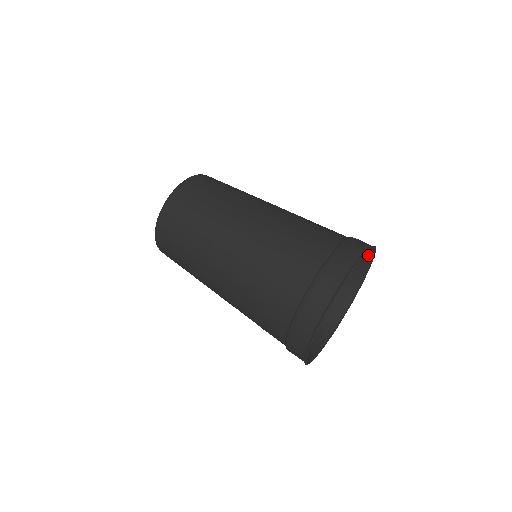
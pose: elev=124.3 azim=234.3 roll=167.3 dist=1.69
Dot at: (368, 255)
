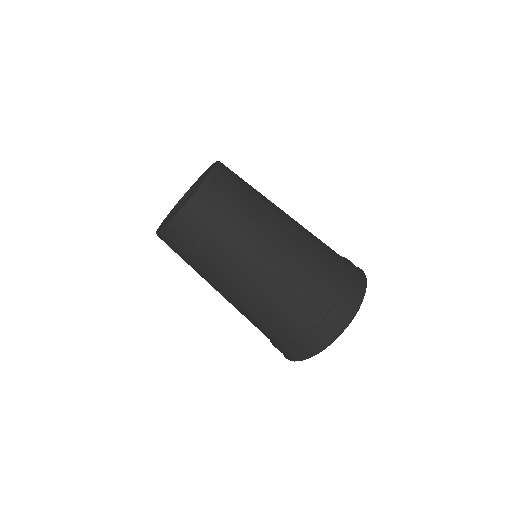
Dot at: (352, 307)
